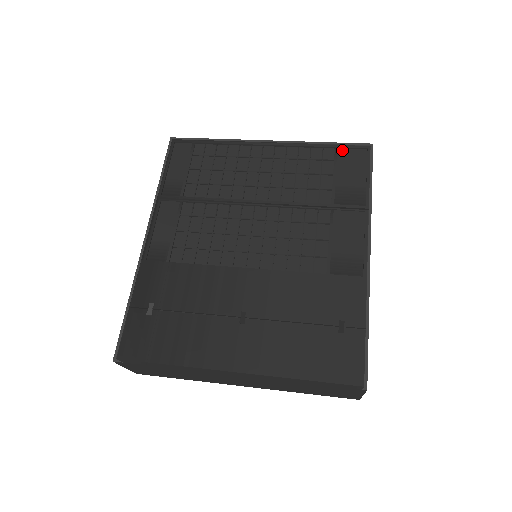
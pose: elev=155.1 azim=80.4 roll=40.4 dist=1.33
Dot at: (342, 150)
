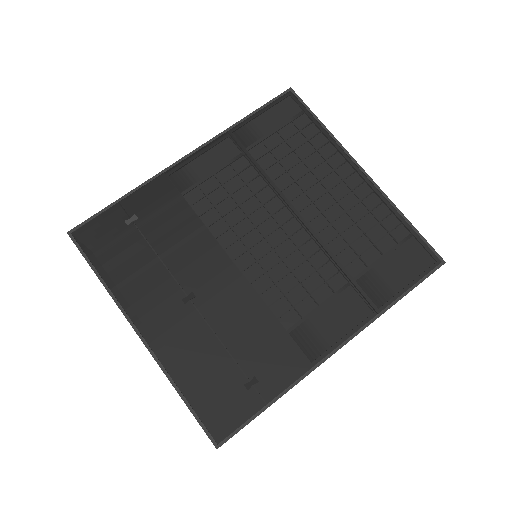
Dot at: (415, 241)
